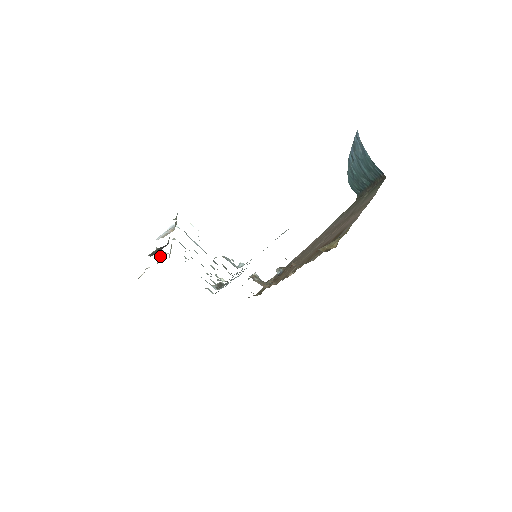
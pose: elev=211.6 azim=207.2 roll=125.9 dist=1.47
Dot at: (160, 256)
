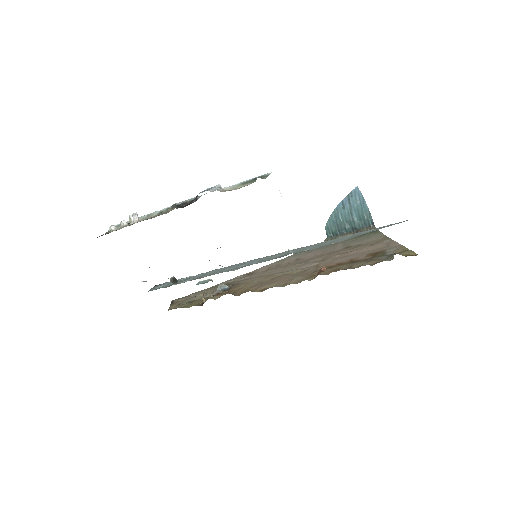
Dot at: (135, 218)
